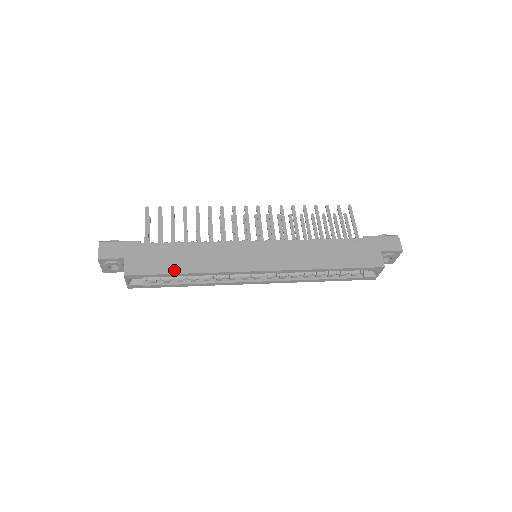
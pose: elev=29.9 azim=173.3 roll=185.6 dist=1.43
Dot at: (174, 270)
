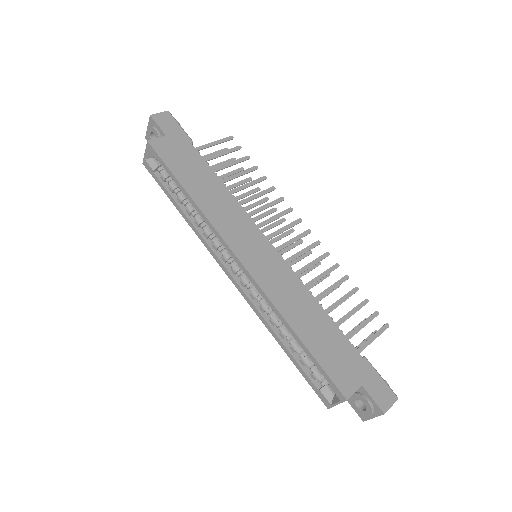
Dot at: (183, 180)
